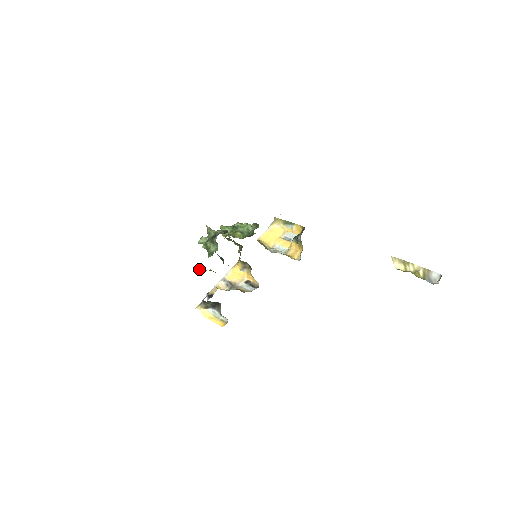
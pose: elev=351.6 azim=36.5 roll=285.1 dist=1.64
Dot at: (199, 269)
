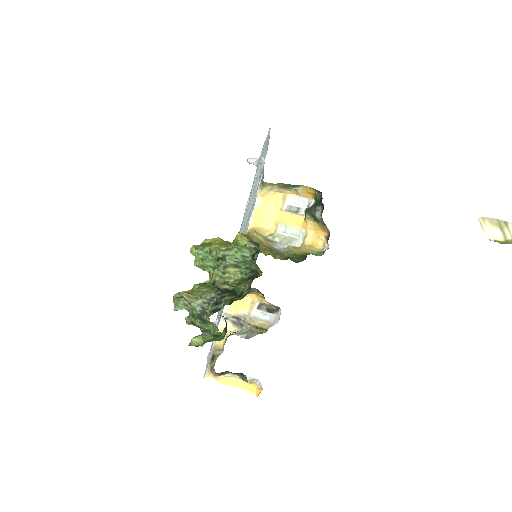
Dot at: (191, 341)
